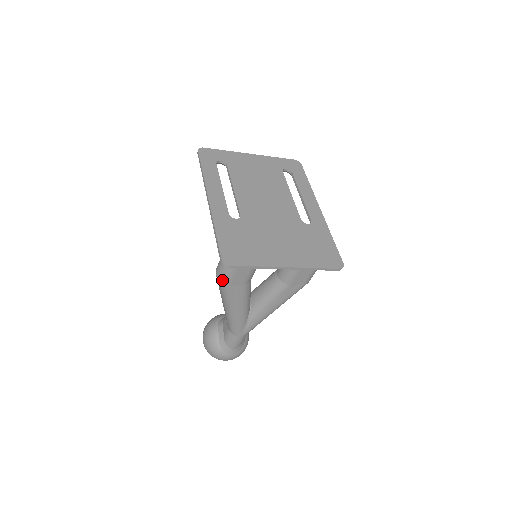
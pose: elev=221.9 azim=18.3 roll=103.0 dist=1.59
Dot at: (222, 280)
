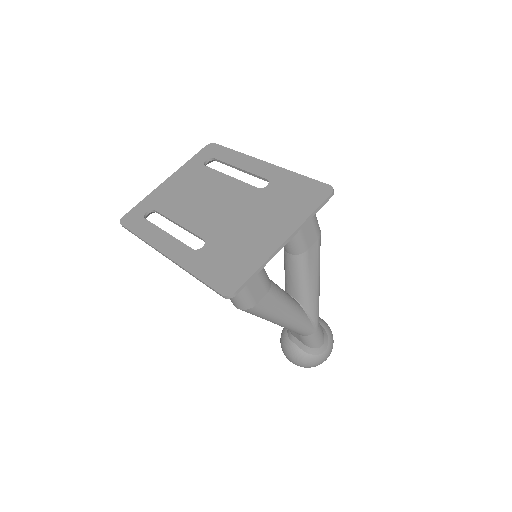
Dot at: (246, 308)
